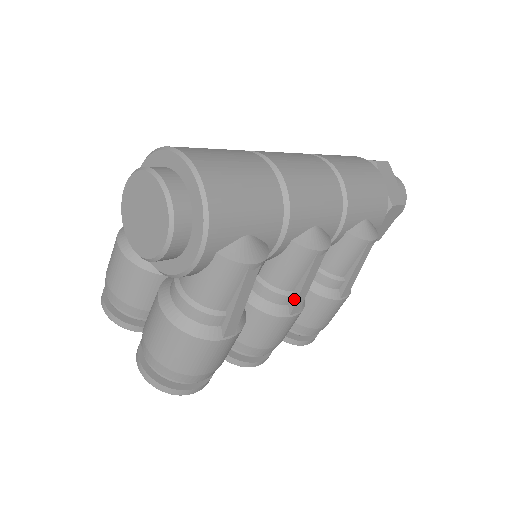
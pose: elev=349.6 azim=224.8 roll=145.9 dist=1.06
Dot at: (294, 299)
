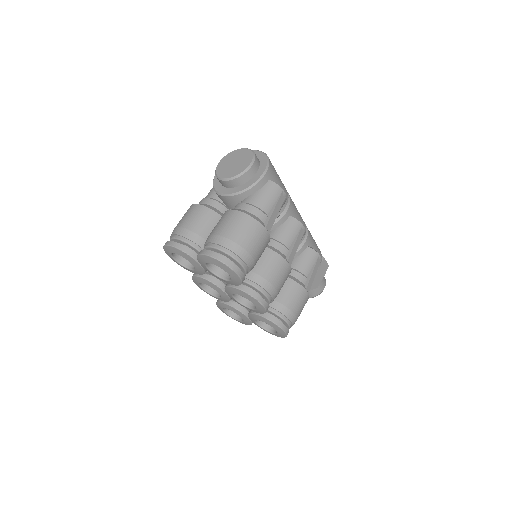
Dot at: (290, 252)
